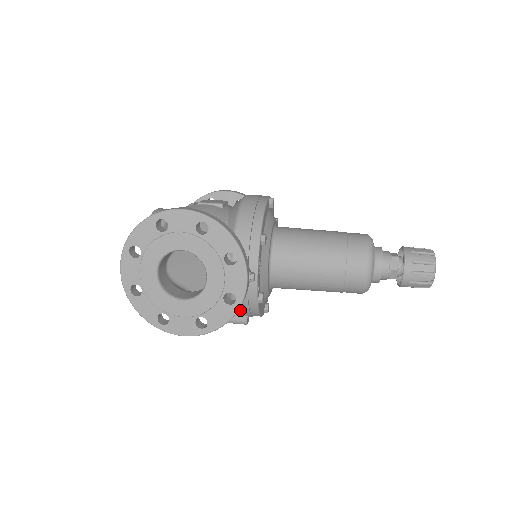
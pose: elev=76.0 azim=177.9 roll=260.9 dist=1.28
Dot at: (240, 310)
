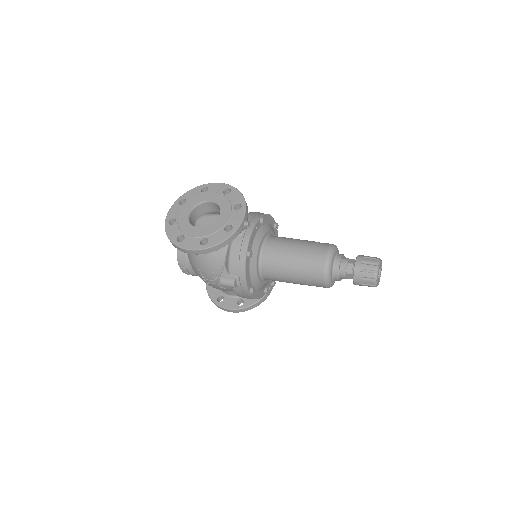
Dot at: (232, 264)
